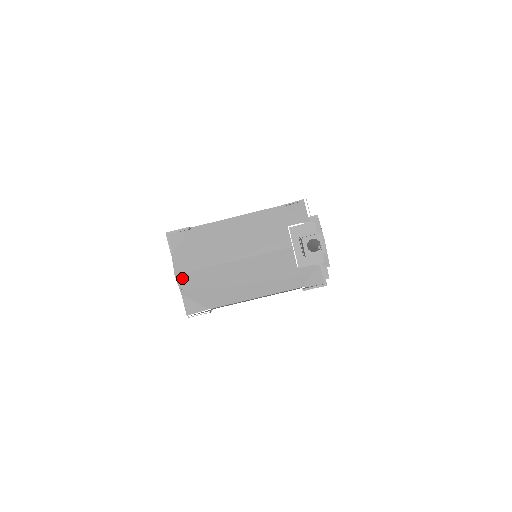
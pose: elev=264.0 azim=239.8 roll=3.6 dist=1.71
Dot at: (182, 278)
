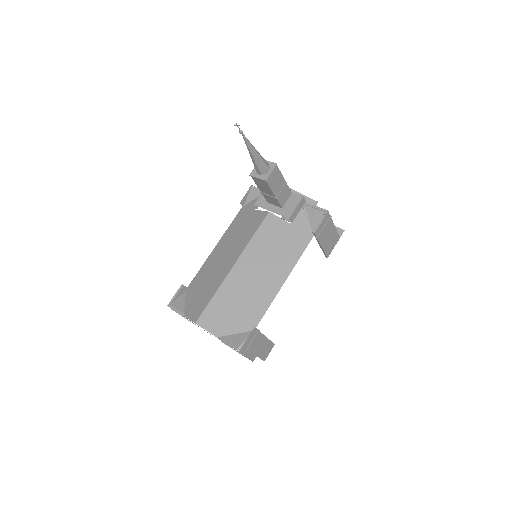
Dot at: (204, 320)
